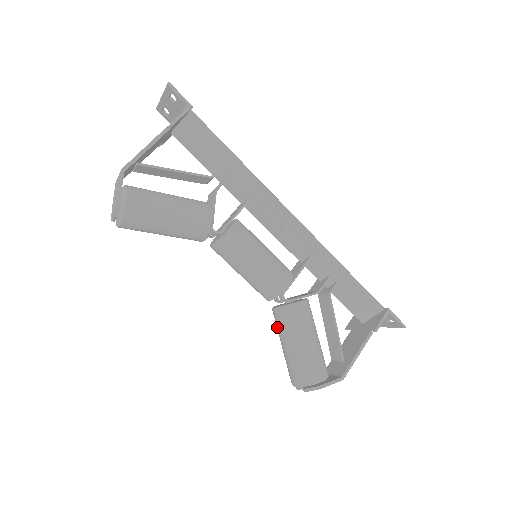
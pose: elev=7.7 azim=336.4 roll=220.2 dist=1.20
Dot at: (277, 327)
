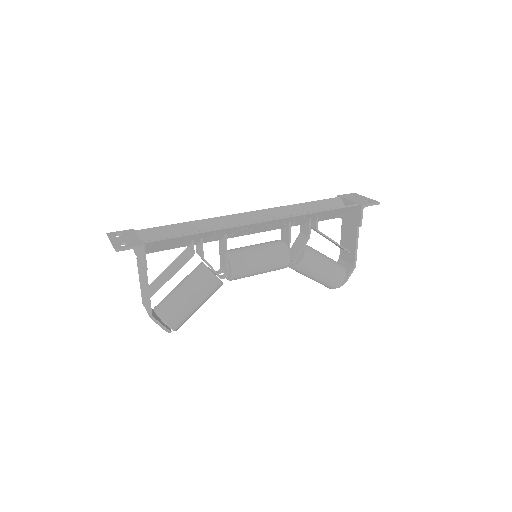
Dot at: occluded
